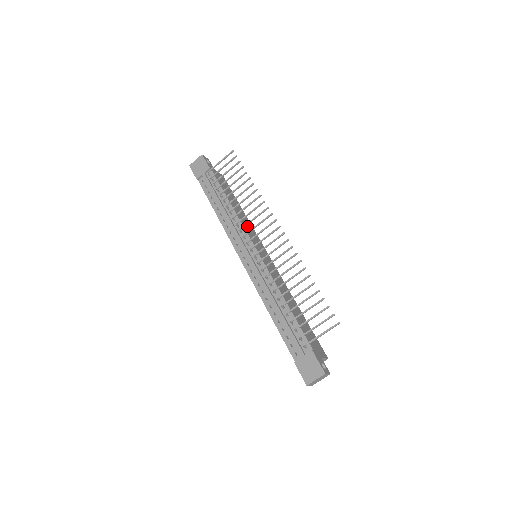
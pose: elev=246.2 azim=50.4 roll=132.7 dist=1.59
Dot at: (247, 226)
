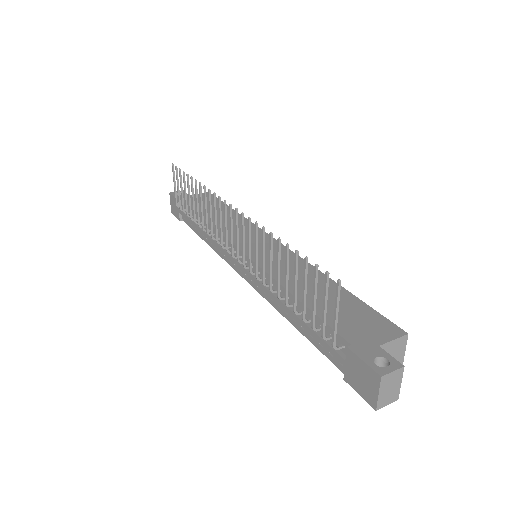
Dot at: (234, 228)
